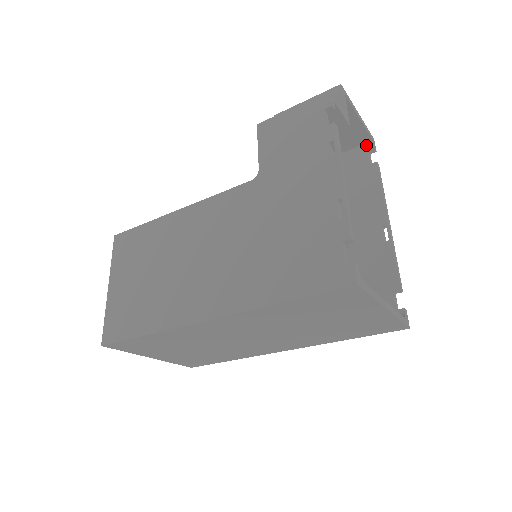
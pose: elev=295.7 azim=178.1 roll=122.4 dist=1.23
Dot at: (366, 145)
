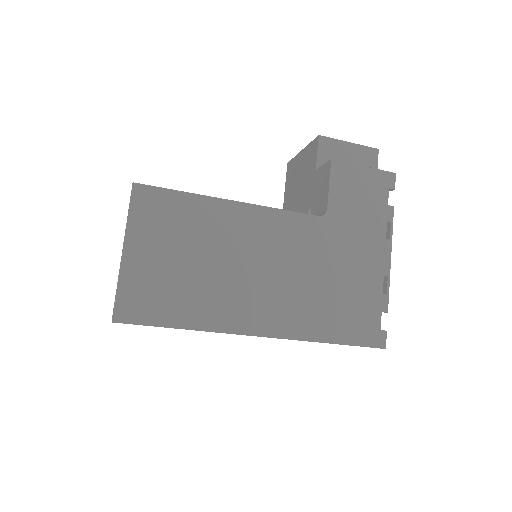
Dot at: occluded
